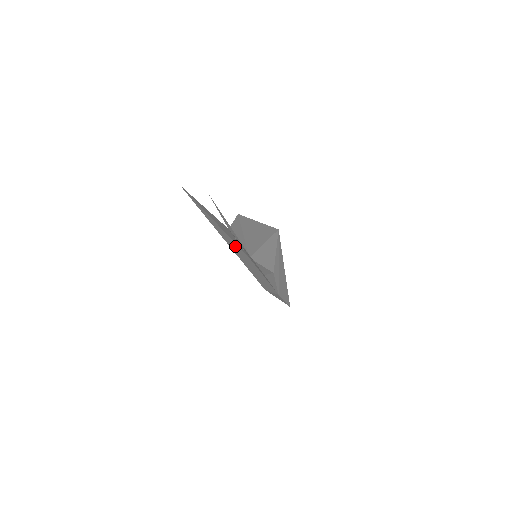
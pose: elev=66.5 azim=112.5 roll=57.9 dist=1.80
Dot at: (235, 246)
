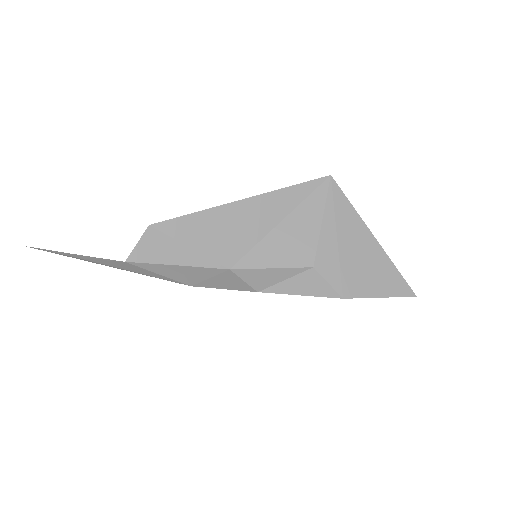
Dot at: occluded
